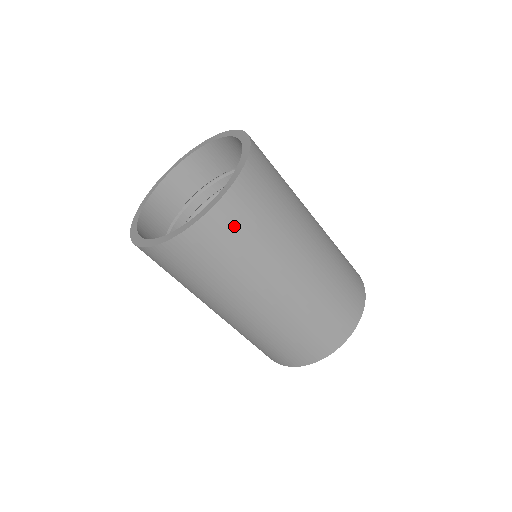
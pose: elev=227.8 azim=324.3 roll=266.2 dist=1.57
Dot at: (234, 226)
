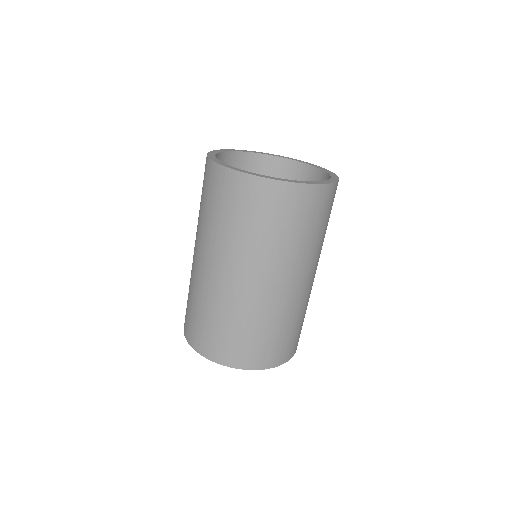
Dot at: (306, 209)
